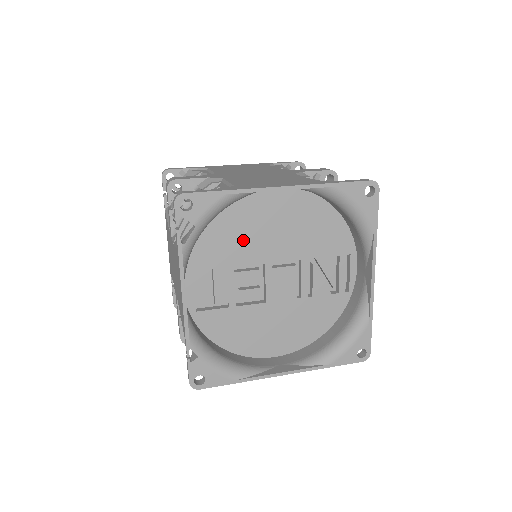
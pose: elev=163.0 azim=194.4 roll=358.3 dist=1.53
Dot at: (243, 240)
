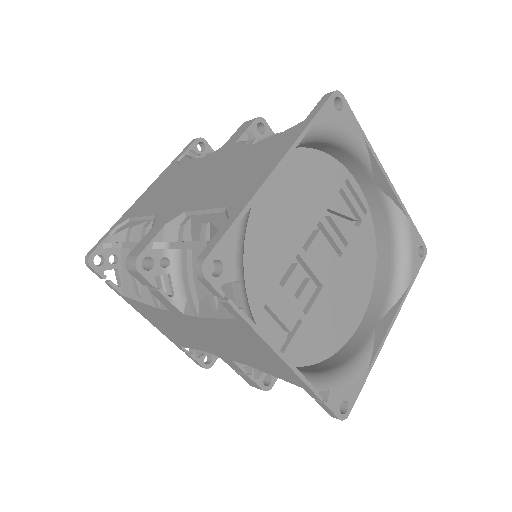
Dot at: (267, 251)
